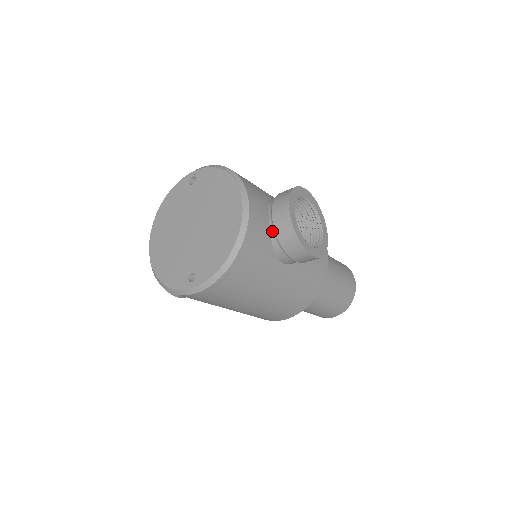
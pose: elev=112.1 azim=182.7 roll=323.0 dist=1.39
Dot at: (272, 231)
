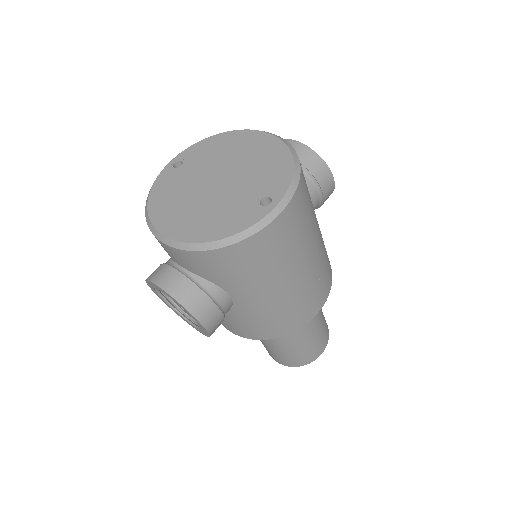
Dot at: occluded
